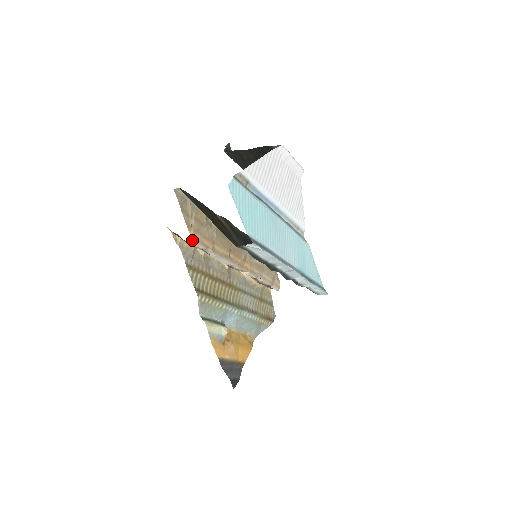
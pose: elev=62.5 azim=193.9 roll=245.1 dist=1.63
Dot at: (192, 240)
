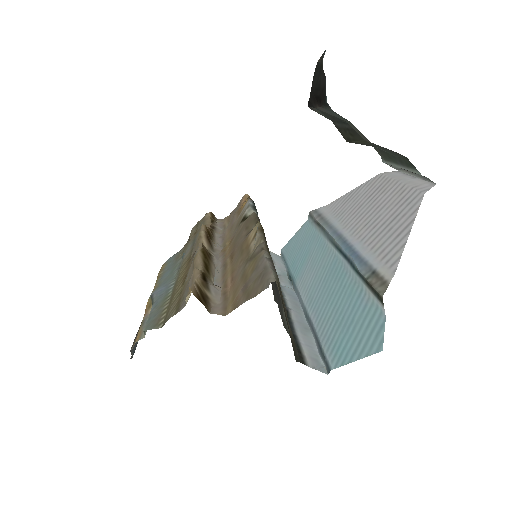
Dot at: (221, 312)
